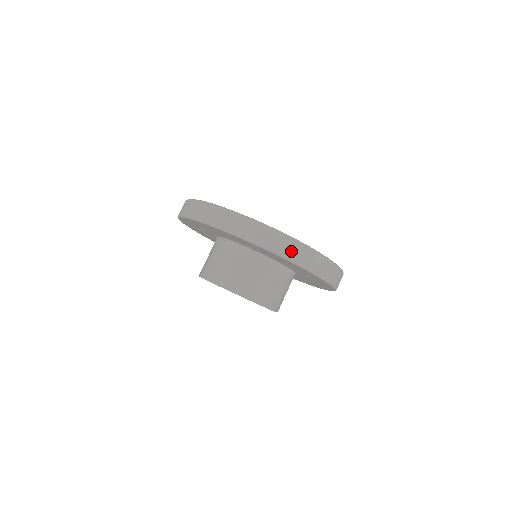
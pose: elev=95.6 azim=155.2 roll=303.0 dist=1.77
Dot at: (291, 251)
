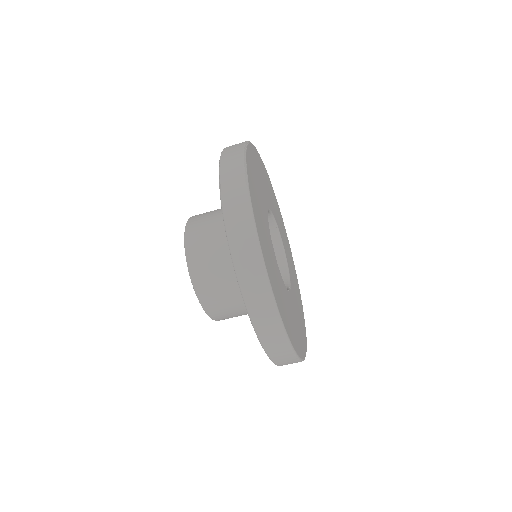
Dot at: (275, 347)
